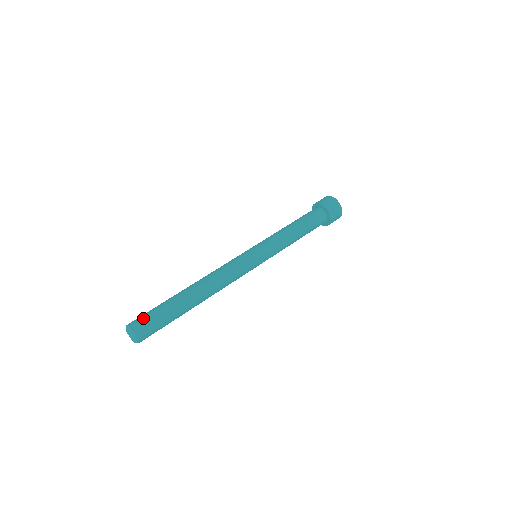
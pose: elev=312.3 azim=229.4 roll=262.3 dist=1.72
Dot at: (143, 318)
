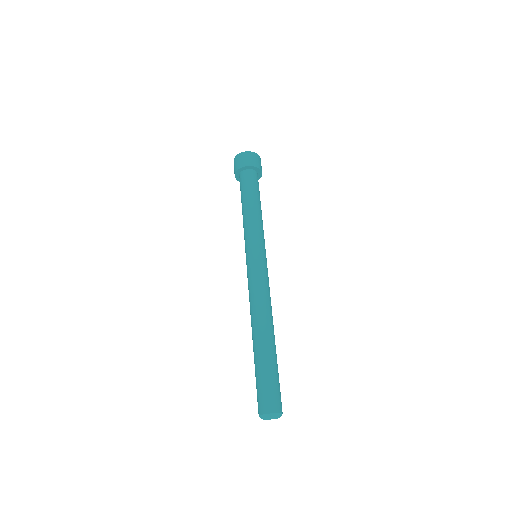
Dot at: (272, 395)
